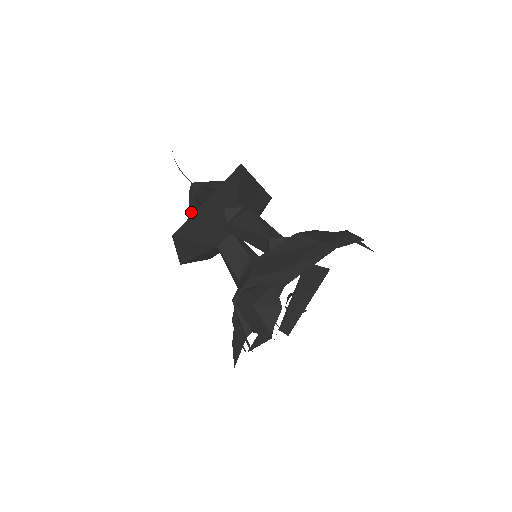
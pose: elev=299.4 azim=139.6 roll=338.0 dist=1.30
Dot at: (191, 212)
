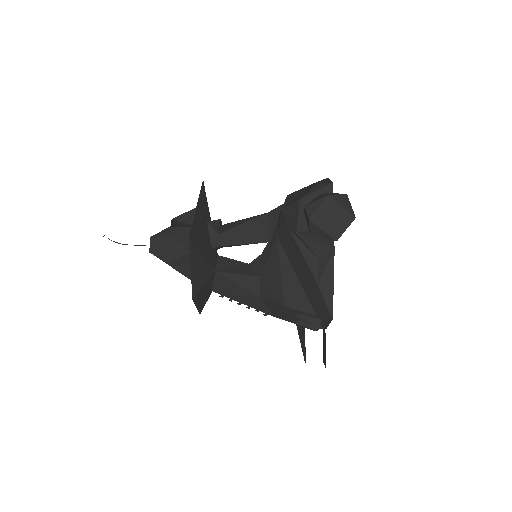
Dot at: (167, 258)
